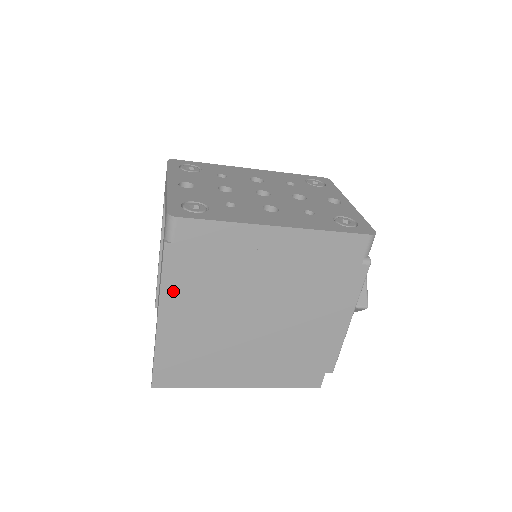
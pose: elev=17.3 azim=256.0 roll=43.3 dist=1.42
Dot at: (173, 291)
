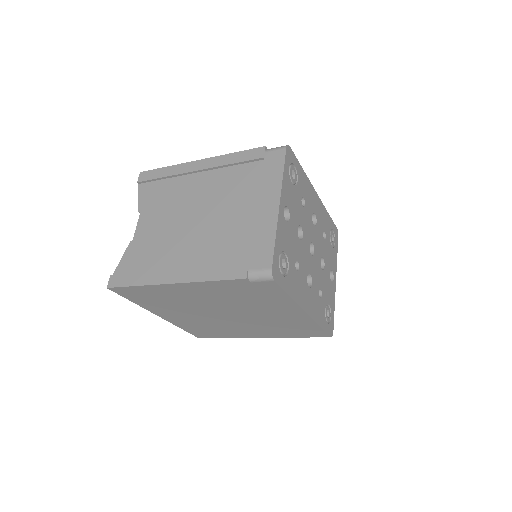
Dot at: (207, 286)
